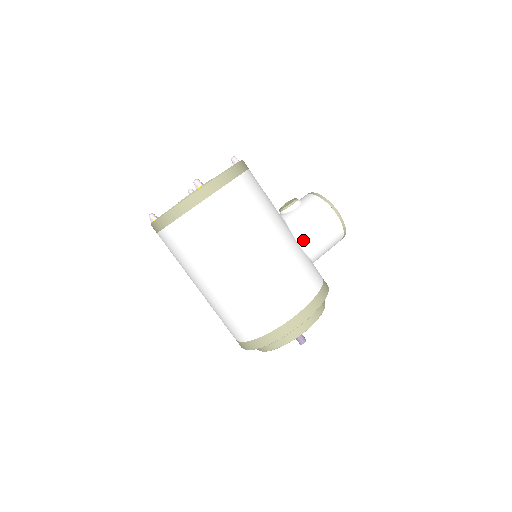
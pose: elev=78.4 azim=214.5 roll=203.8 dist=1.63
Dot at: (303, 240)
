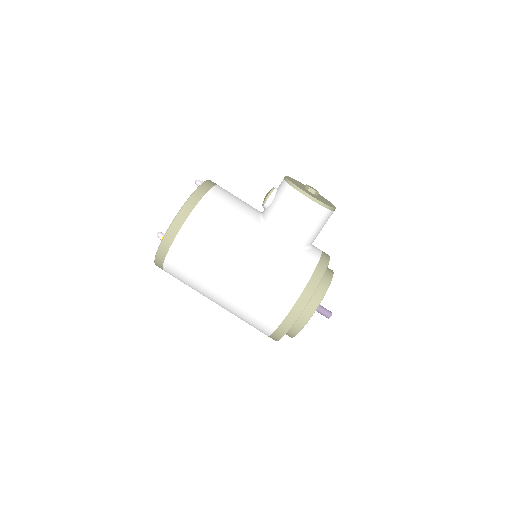
Dot at: (281, 237)
